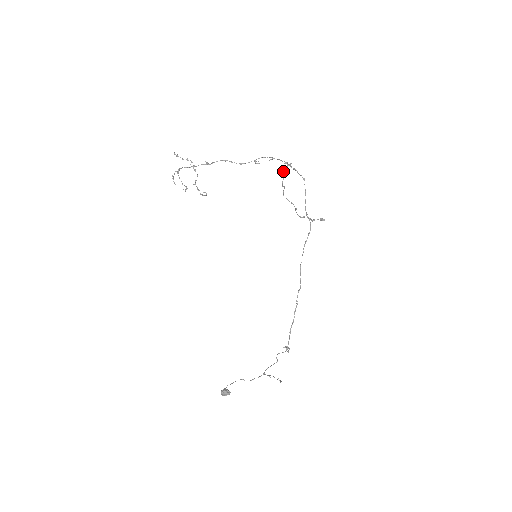
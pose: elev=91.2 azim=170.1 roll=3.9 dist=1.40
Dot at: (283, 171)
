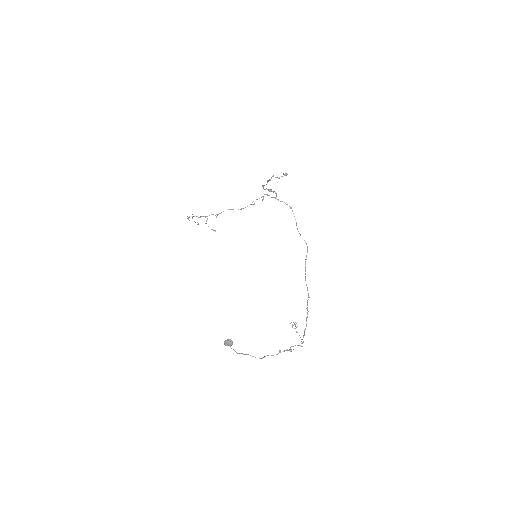
Dot at: (266, 188)
